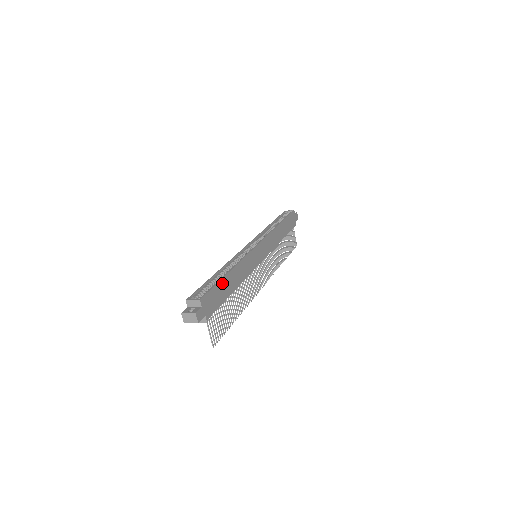
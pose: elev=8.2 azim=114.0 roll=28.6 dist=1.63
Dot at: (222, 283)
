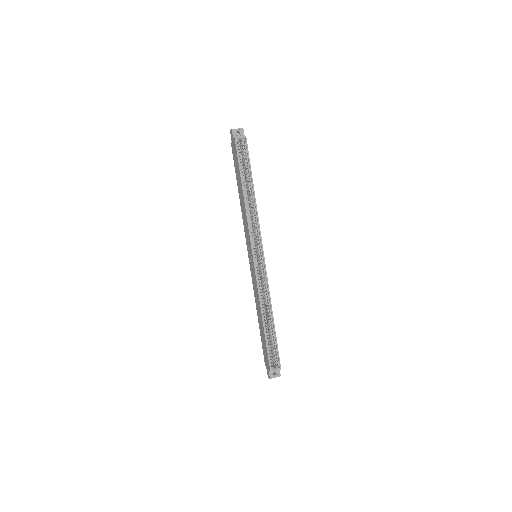
Dot at: (275, 335)
